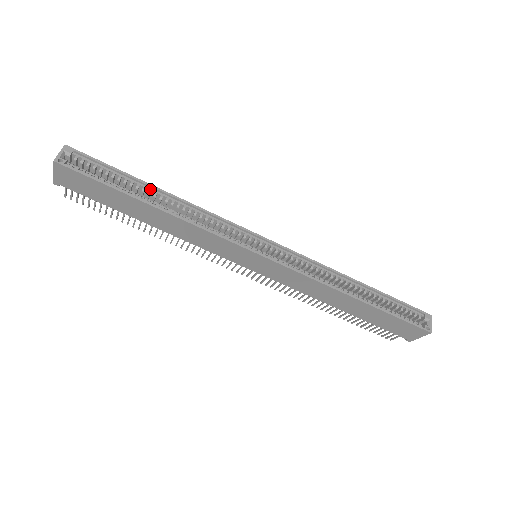
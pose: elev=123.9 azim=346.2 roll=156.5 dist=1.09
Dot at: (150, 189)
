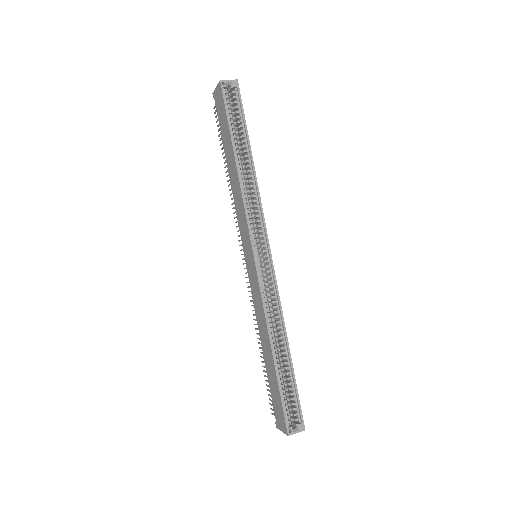
Dot at: (248, 150)
